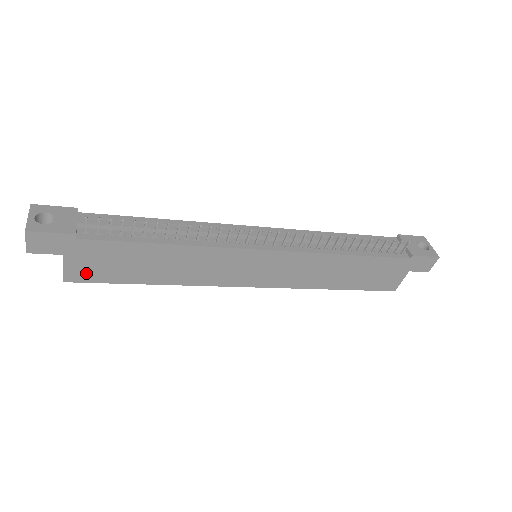
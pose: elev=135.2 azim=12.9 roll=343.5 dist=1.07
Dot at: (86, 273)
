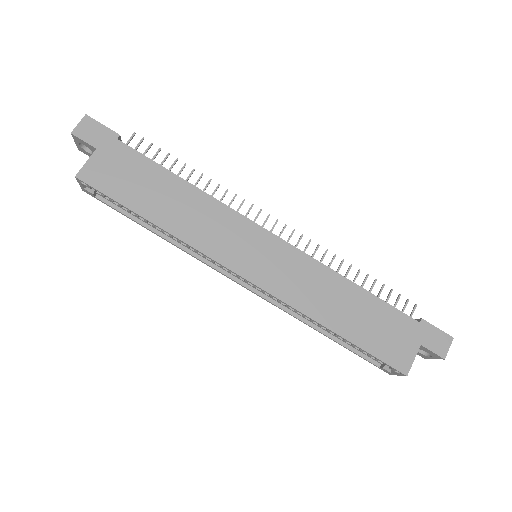
Dot at: (101, 177)
